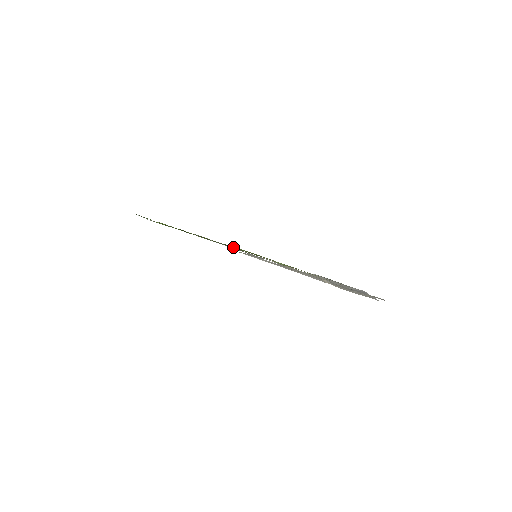
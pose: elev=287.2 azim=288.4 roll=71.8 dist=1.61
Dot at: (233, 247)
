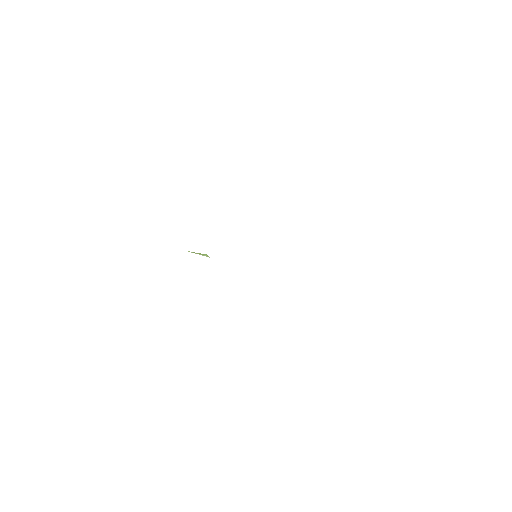
Dot at: occluded
